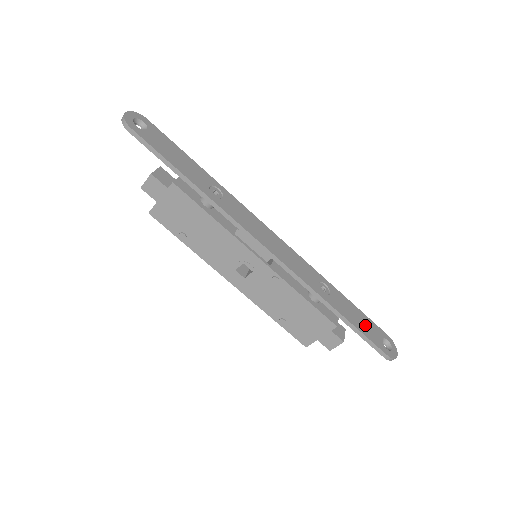
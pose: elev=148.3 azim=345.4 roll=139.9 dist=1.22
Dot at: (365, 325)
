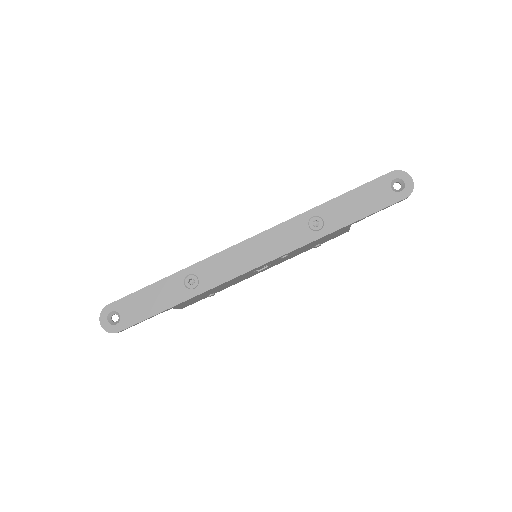
Dot at: (368, 199)
